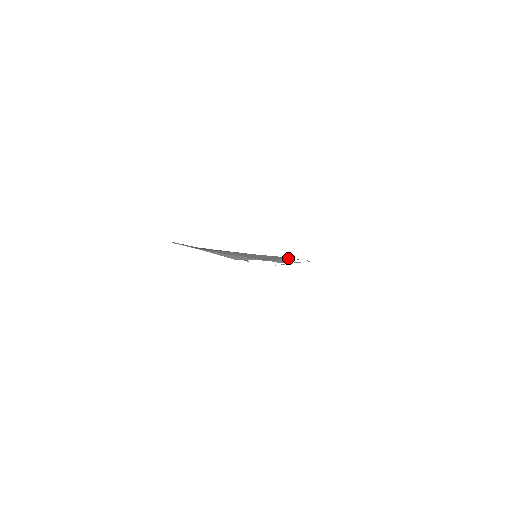
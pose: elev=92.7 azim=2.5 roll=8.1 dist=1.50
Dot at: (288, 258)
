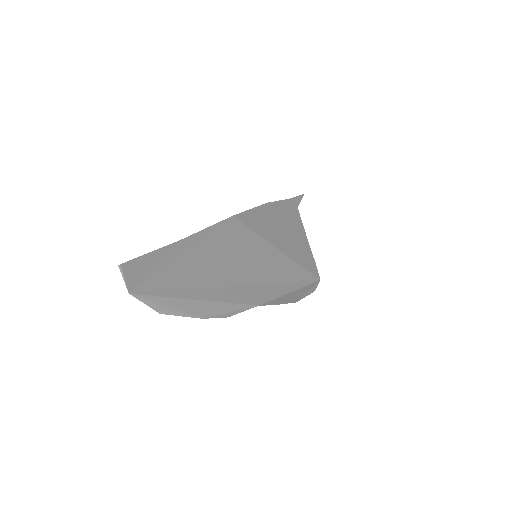
Dot at: (249, 308)
